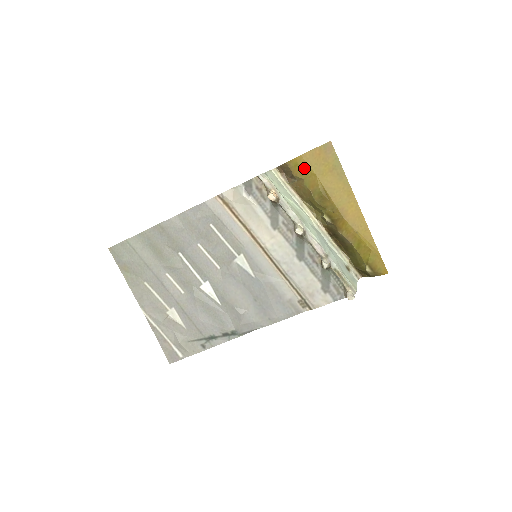
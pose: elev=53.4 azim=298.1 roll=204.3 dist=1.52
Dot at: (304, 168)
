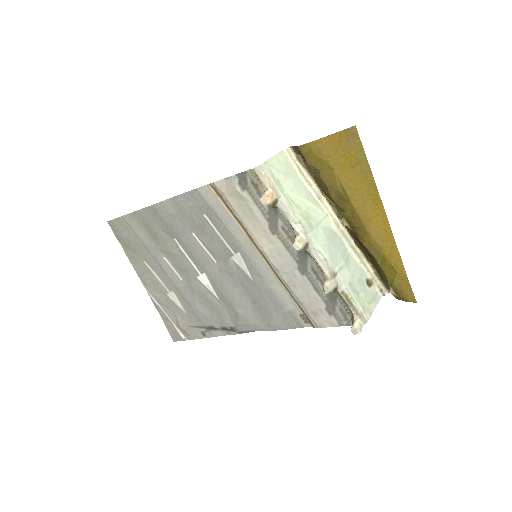
Dot at: (319, 157)
